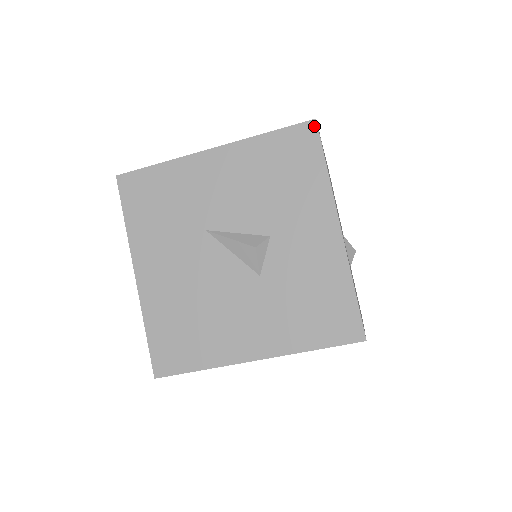
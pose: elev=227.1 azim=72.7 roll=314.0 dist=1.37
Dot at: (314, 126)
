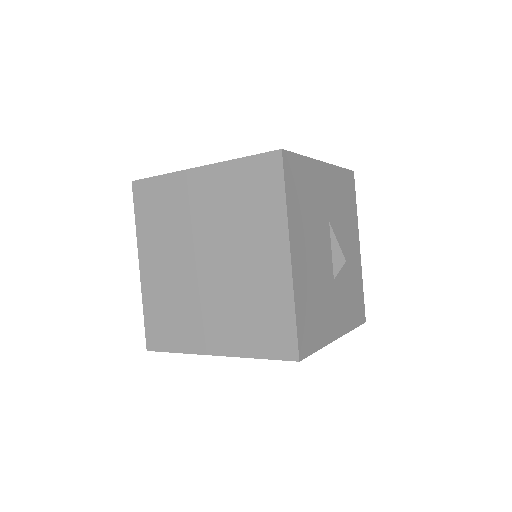
Dot at: (299, 360)
